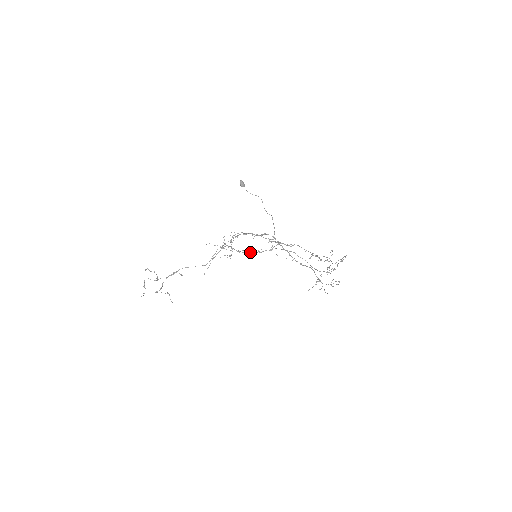
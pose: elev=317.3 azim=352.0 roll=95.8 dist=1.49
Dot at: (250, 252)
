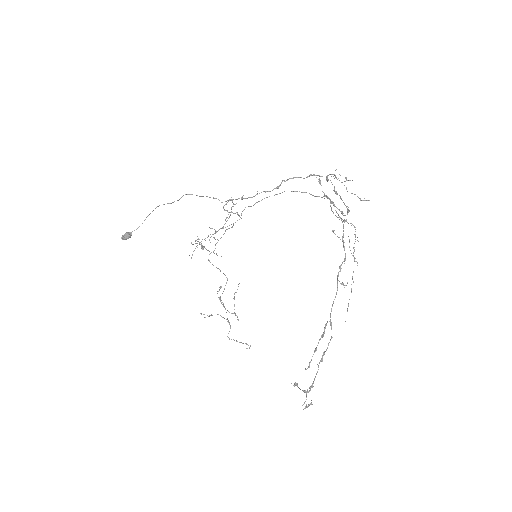
Dot at: occluded
